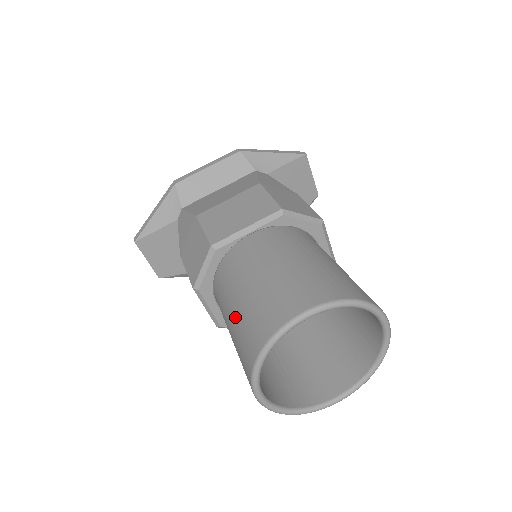
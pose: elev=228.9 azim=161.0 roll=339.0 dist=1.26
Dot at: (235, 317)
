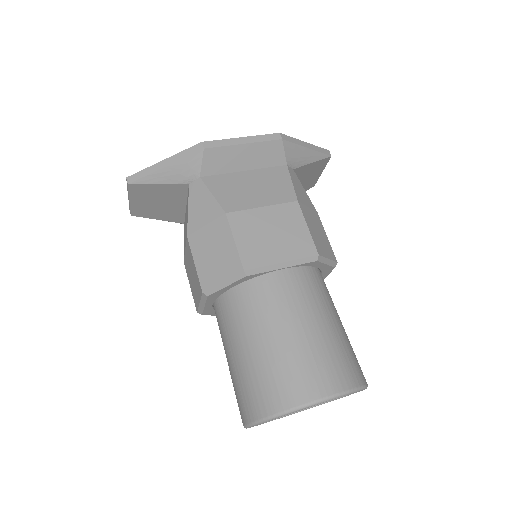
Dot at: (251, 356)
